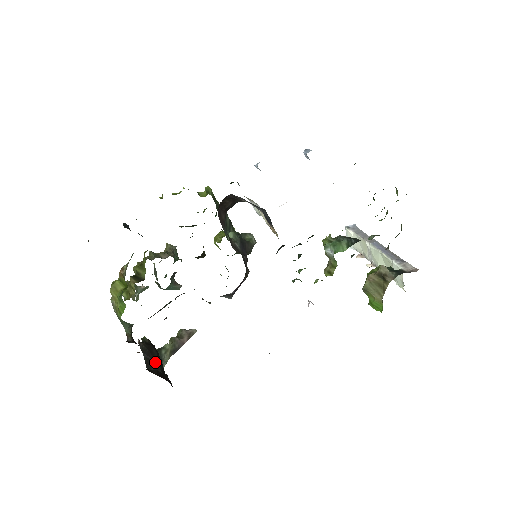
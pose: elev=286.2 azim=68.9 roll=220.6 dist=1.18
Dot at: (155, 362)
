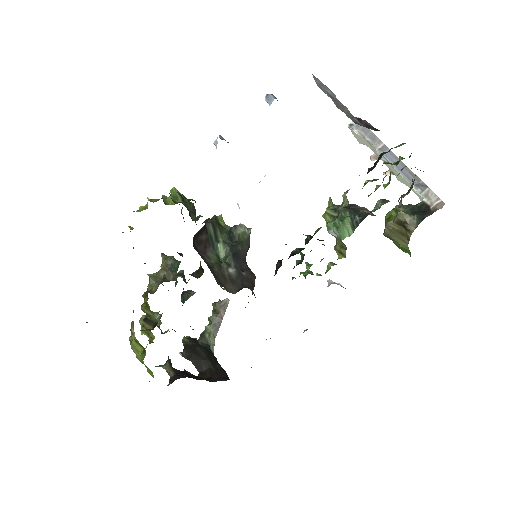
Dot at: (204, 361)
